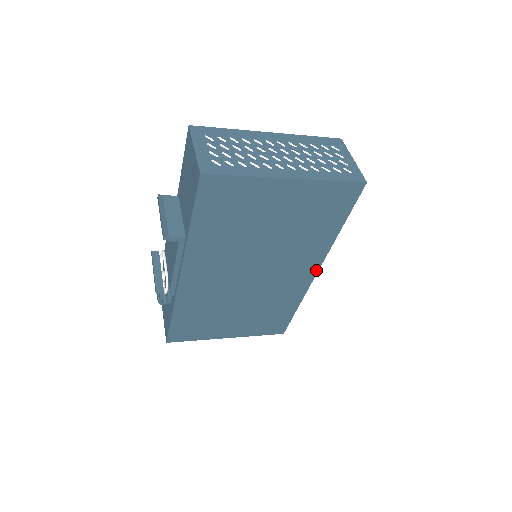
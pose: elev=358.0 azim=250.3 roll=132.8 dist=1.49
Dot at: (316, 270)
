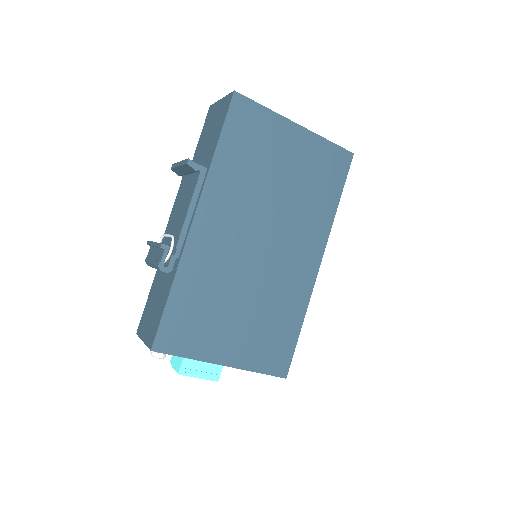
Dot at: (319, 260)
